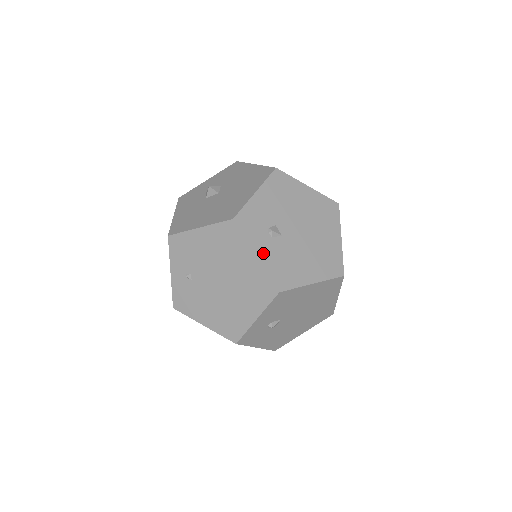
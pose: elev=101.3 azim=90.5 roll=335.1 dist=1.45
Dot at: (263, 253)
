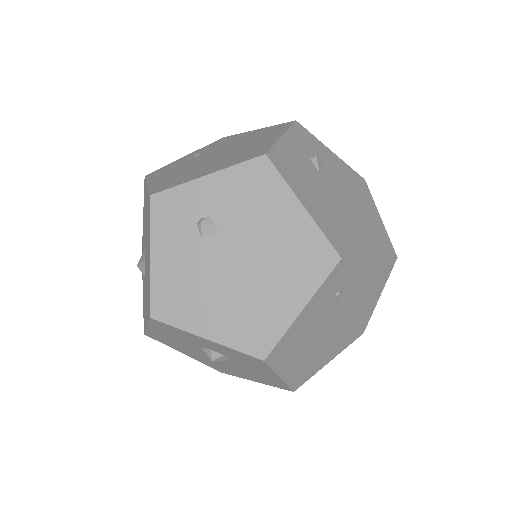
Dot at: (290, 144)
